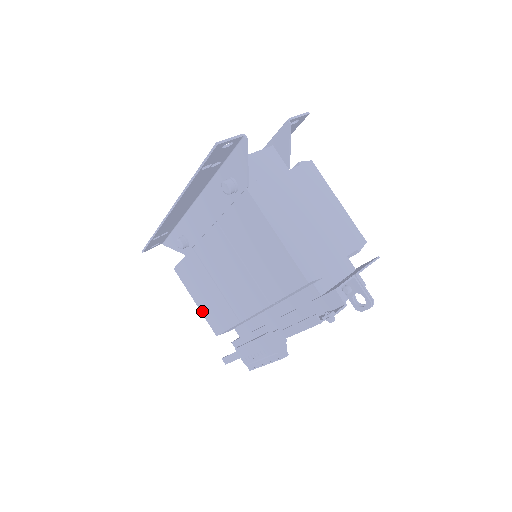
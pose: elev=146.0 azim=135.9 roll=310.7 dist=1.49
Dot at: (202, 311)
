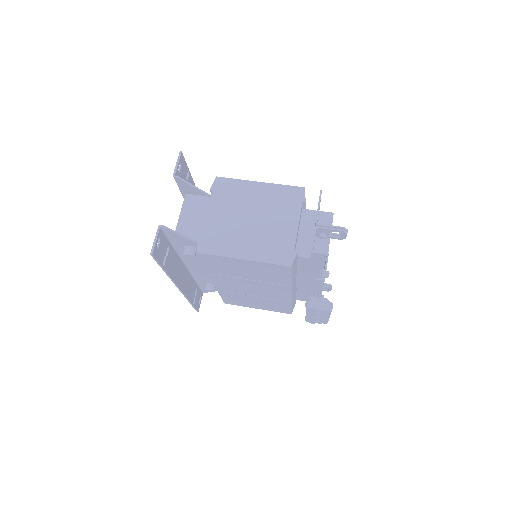
Dot at: occluded
